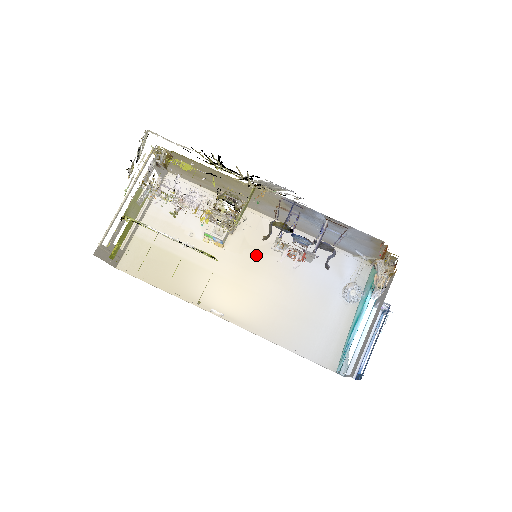
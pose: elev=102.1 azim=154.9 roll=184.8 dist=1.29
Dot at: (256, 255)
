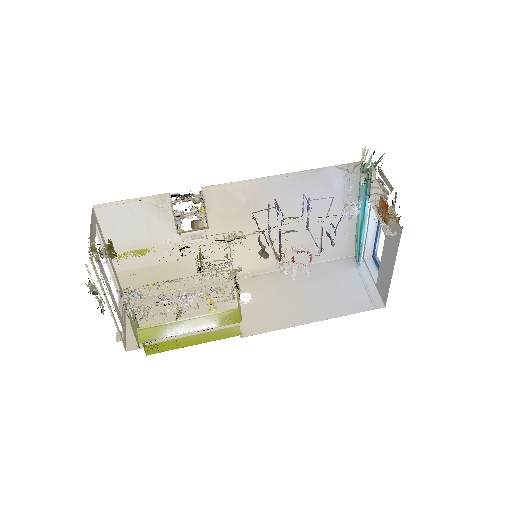
Dot at: (241, 220)
